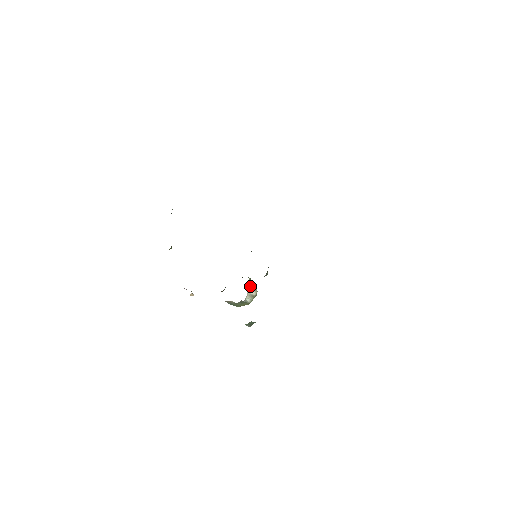
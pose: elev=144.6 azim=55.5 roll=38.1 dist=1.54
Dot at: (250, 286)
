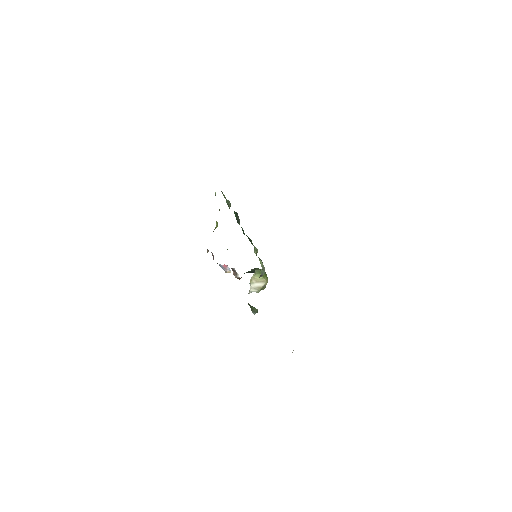
Dot at: (256, 280)
